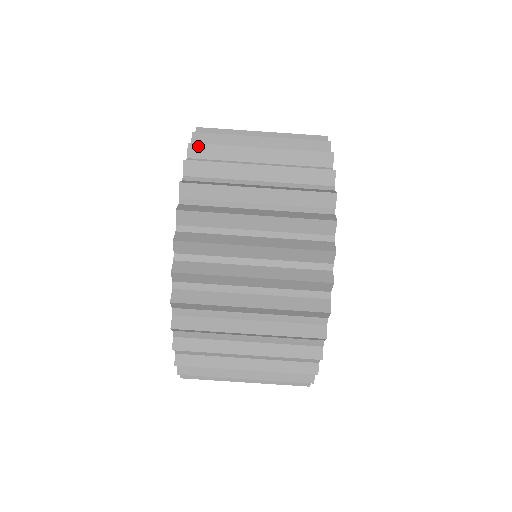
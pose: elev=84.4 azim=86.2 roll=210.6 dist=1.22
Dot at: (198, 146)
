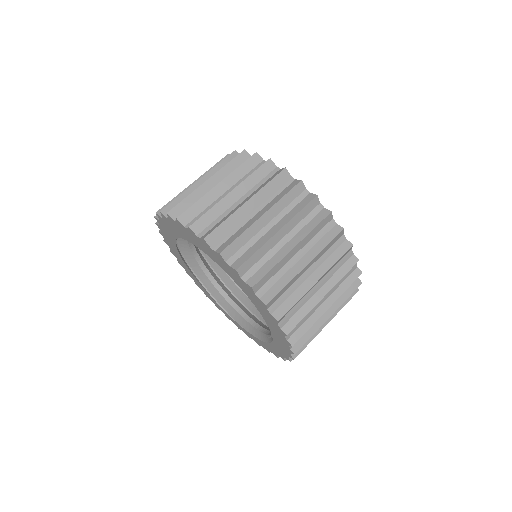
Dot at: occluded
